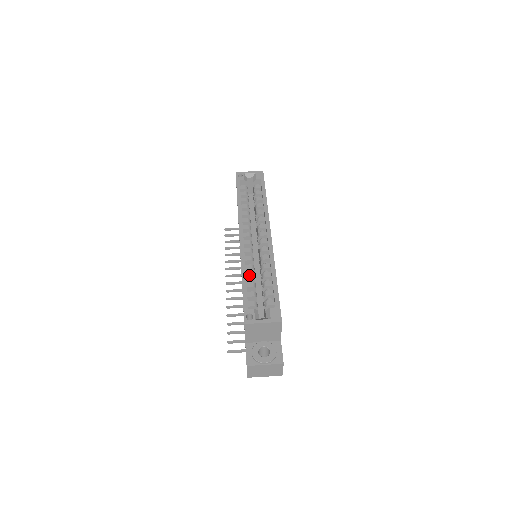
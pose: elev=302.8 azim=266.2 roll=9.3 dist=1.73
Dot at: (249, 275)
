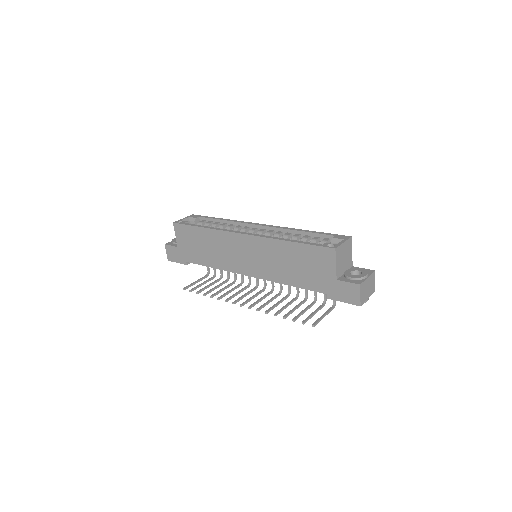
Dot at: occluded
